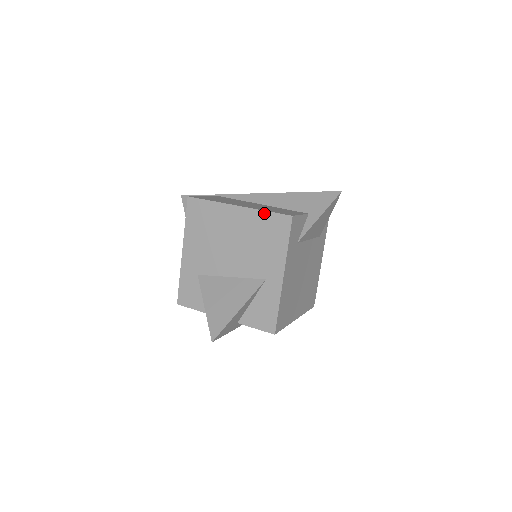
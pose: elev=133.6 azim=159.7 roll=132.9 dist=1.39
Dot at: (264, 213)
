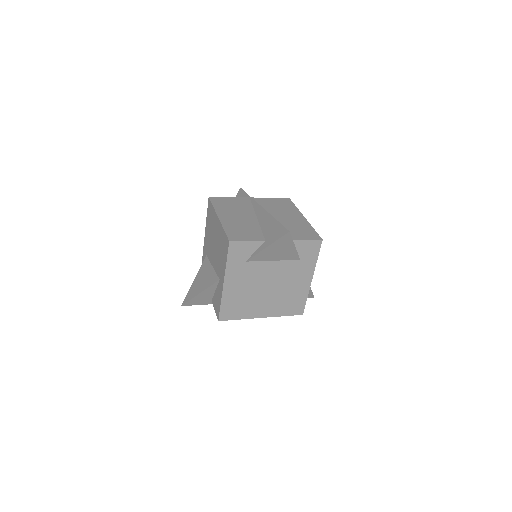
Dot at: (223, 230)
